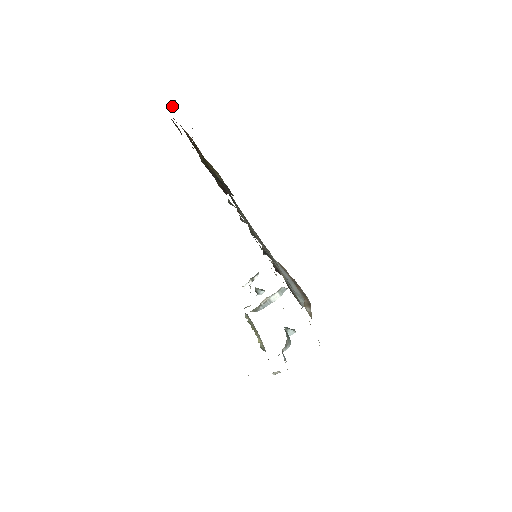
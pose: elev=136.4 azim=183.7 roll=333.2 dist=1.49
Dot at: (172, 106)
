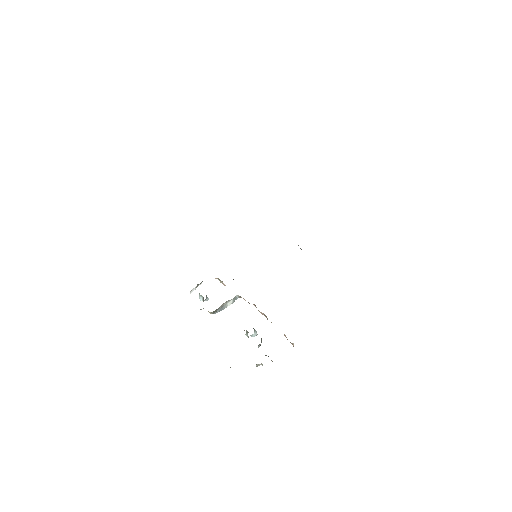
Dot at: occluded
